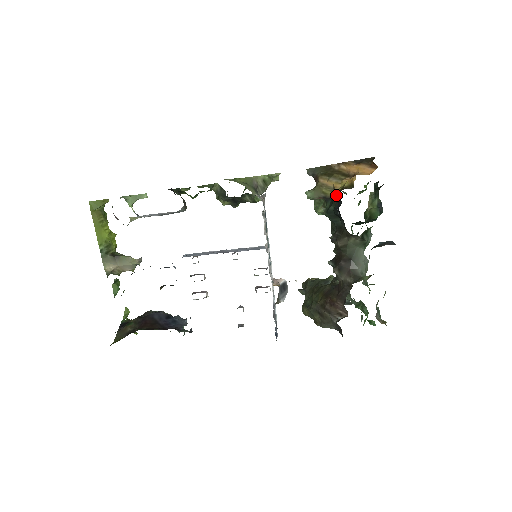
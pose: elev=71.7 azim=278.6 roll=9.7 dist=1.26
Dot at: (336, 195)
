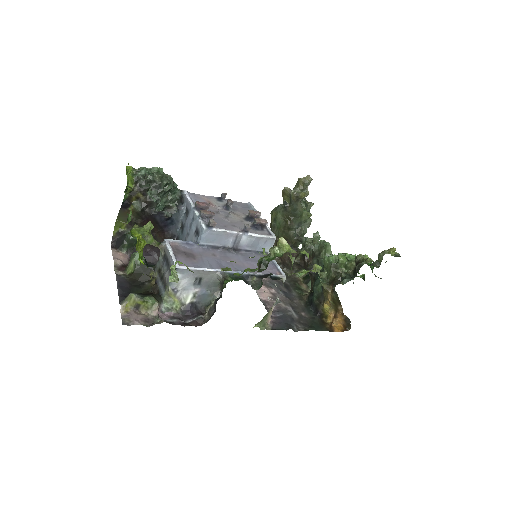
Dot at: (322, 303)
